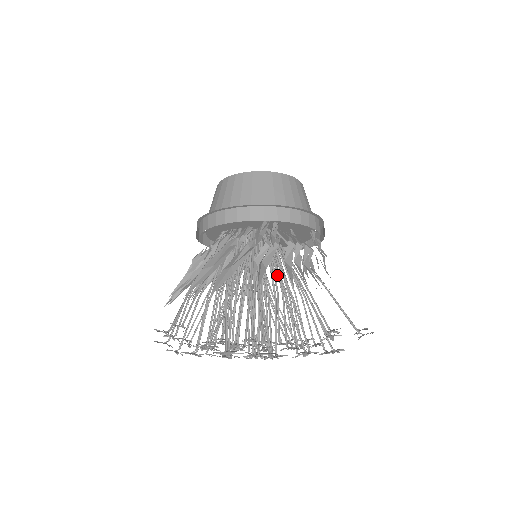
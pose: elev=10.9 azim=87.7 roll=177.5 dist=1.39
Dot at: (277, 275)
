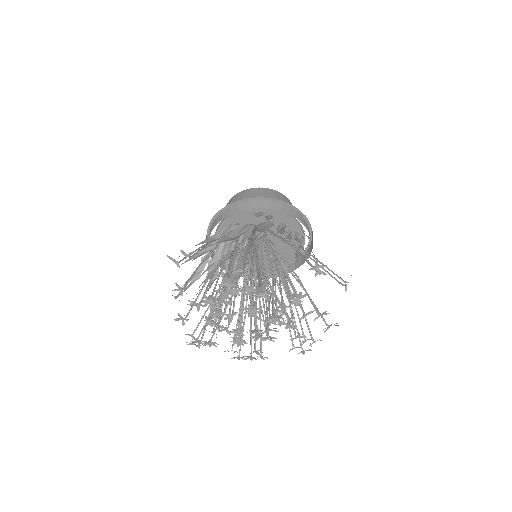
Dot at: (273, 253)
